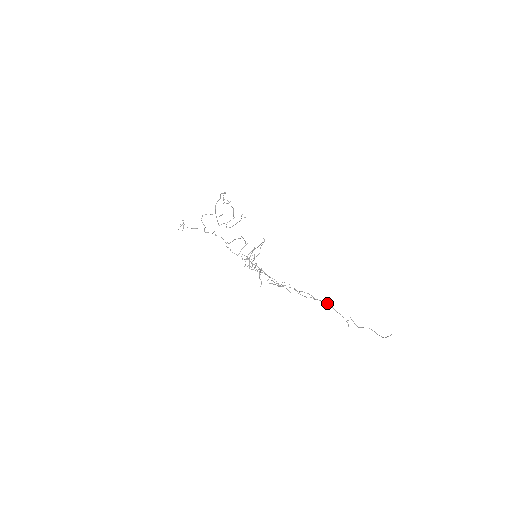
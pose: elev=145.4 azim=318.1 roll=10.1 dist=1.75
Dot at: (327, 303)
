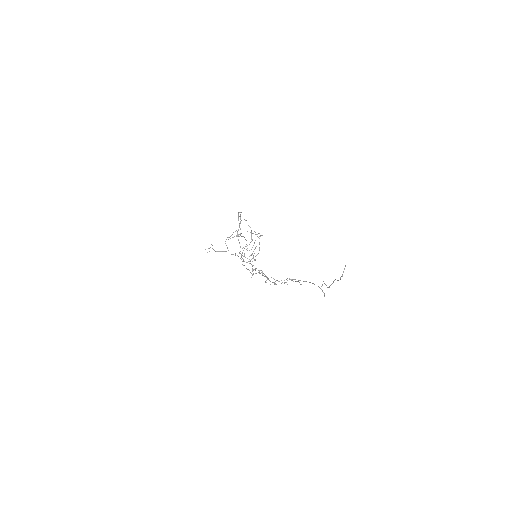
Dot at: (309, 282)
